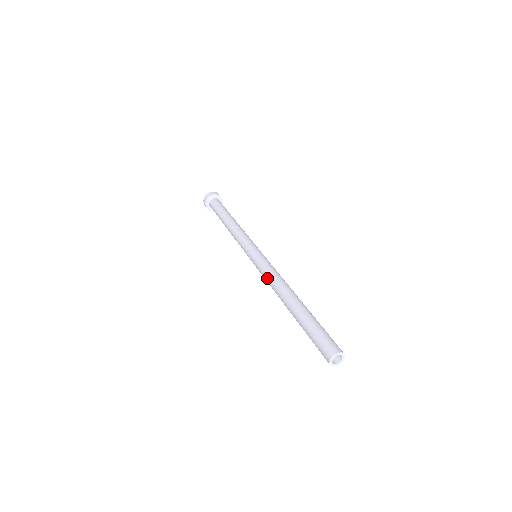
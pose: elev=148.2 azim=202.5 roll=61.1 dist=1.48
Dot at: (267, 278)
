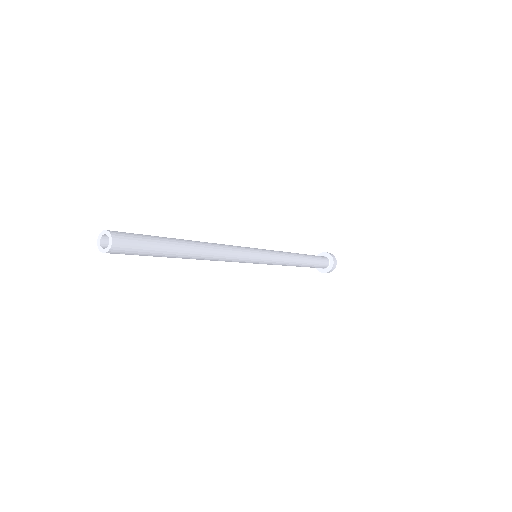
Dot at: (224, 244)
